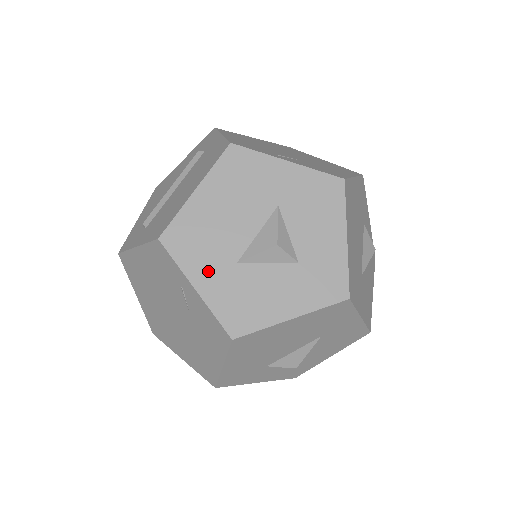
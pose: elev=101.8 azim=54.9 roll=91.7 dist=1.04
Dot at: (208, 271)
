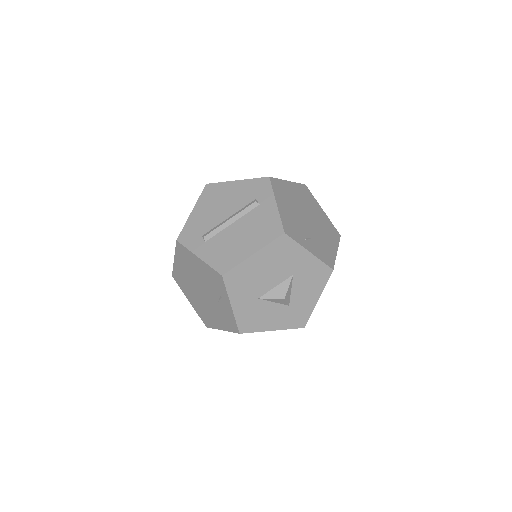
Dot at: (242, 299)
